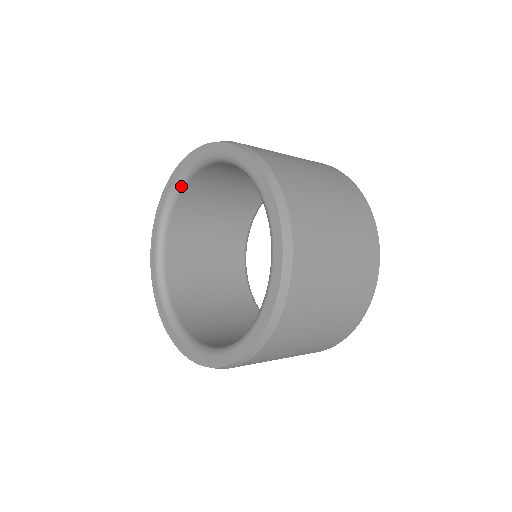
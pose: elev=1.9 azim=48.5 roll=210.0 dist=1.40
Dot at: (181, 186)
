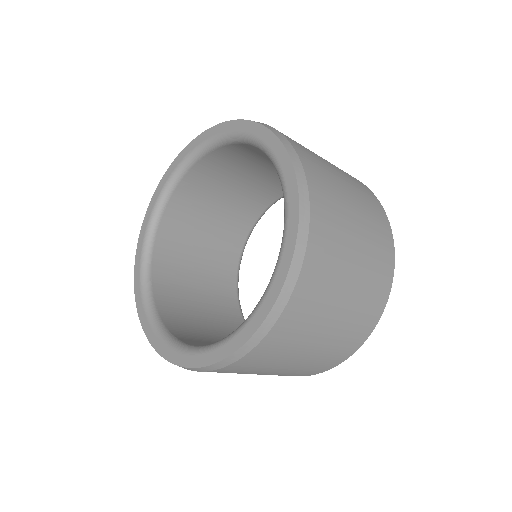
Dot at: (162, 208)
